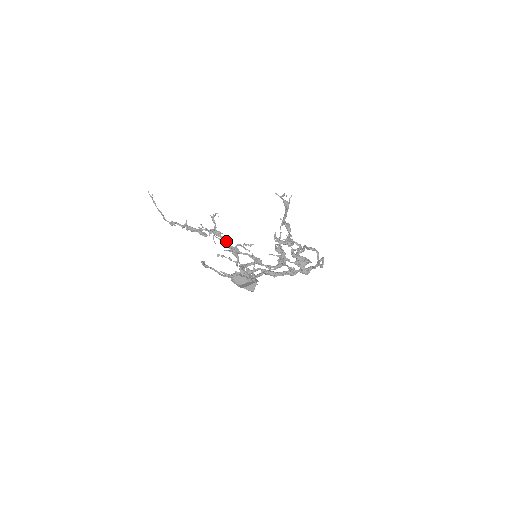
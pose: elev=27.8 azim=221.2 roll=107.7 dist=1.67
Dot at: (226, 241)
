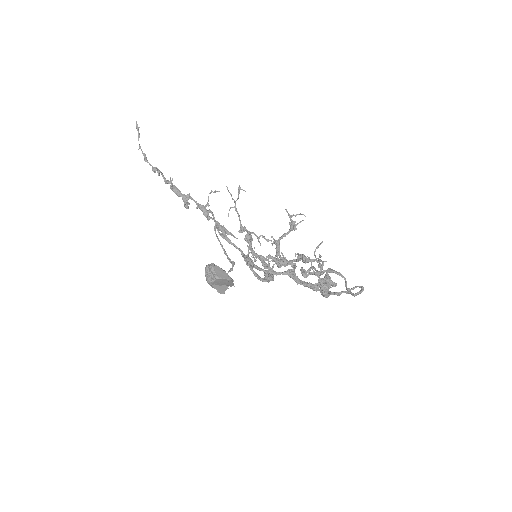
Dot at: occluded
